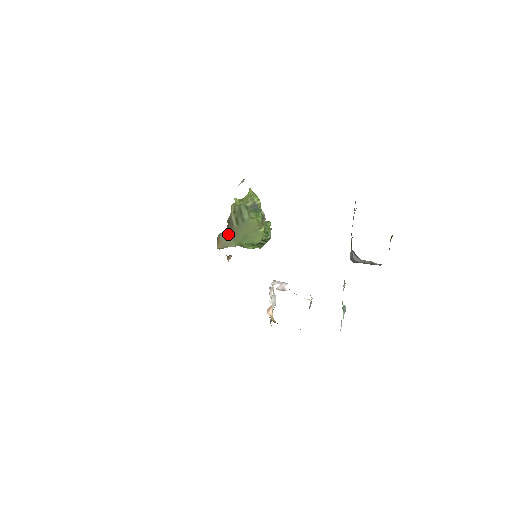
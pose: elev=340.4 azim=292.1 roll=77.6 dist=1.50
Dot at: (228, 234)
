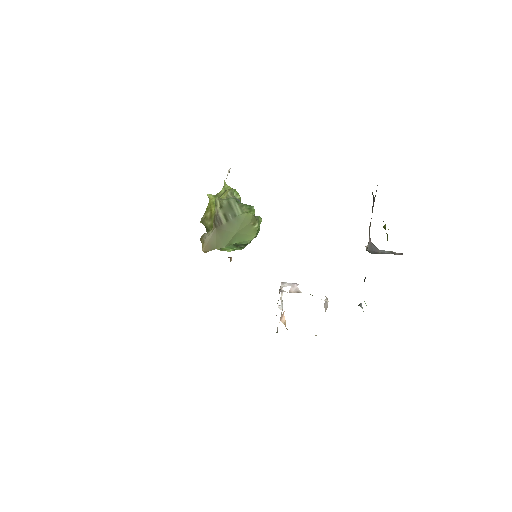
Dot at: (215, 234)
